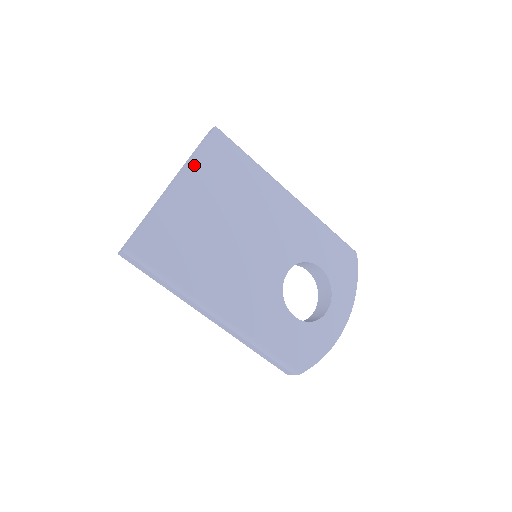
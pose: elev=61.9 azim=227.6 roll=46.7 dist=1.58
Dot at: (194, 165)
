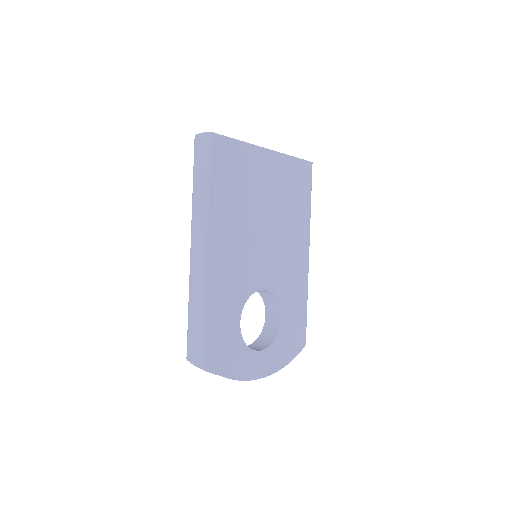
Dot at: (285, 159)
